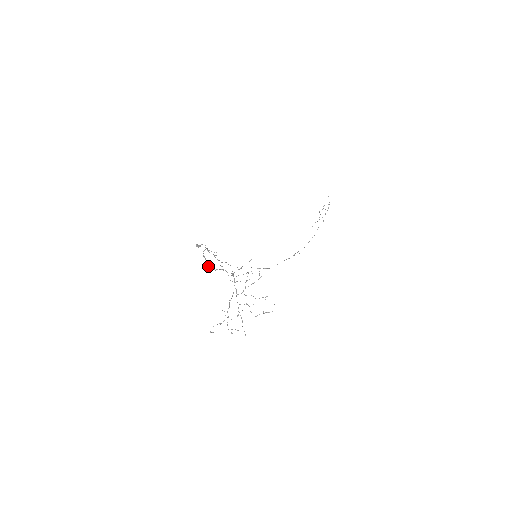
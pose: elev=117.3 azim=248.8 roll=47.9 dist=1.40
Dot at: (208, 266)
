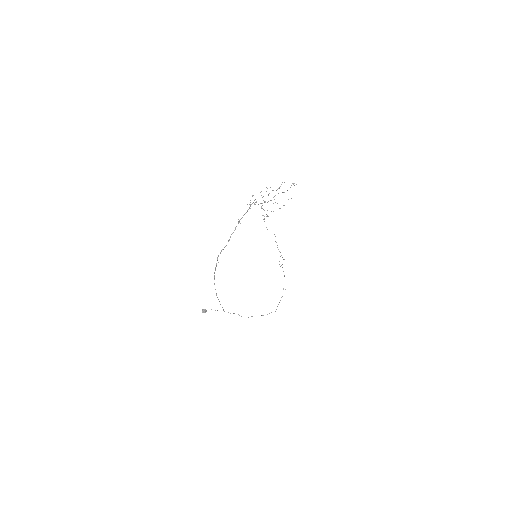
Dot at: occluded
